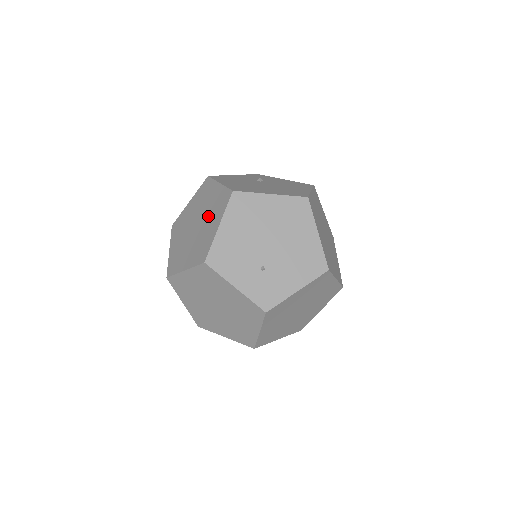
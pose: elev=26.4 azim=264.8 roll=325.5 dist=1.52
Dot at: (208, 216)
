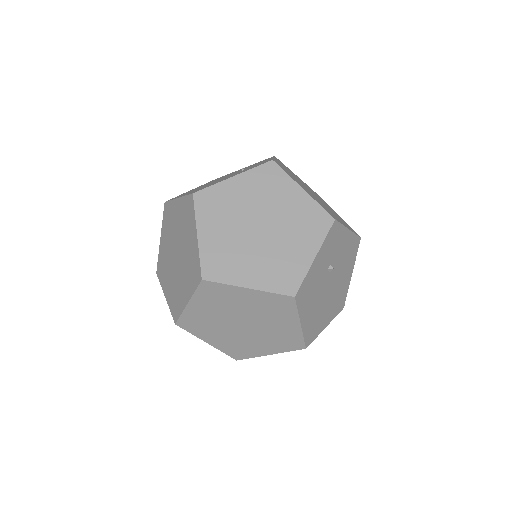
Dot at: (265, 336)
